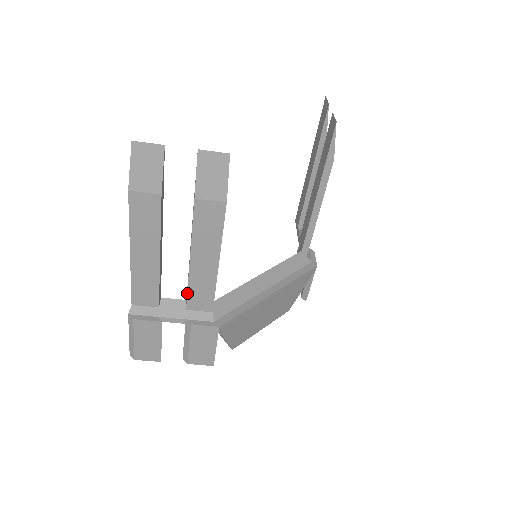
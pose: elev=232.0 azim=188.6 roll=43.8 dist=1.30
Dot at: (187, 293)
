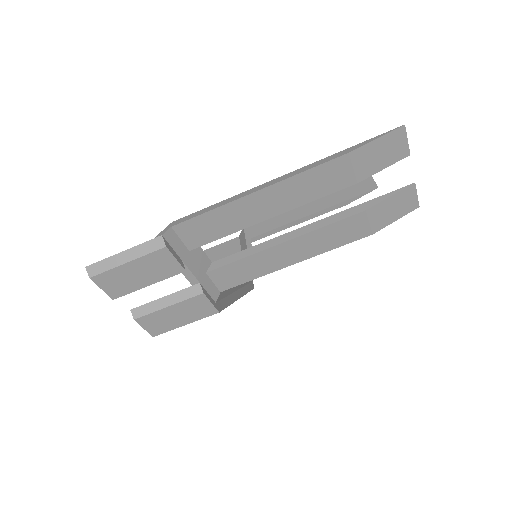
Dot at: (232, 262)
